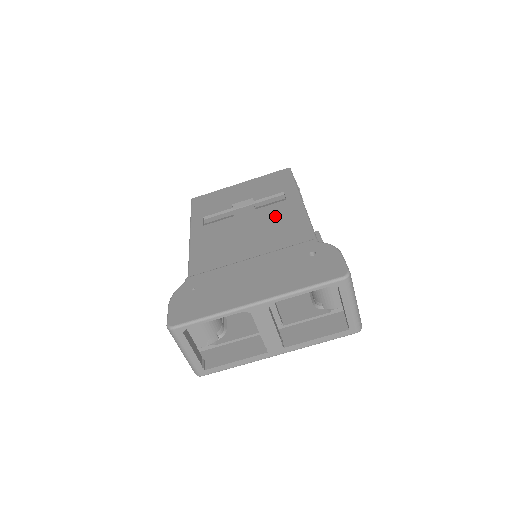
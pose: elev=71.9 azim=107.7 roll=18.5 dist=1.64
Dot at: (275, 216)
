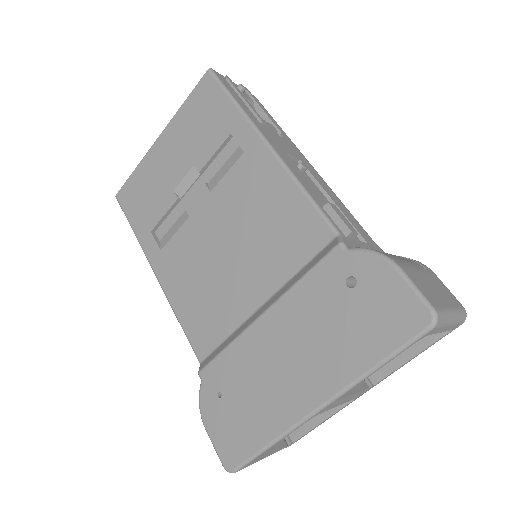
Dot at: (247, 198)
